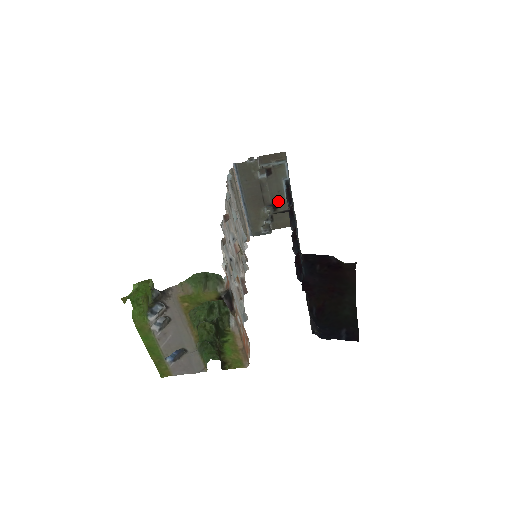
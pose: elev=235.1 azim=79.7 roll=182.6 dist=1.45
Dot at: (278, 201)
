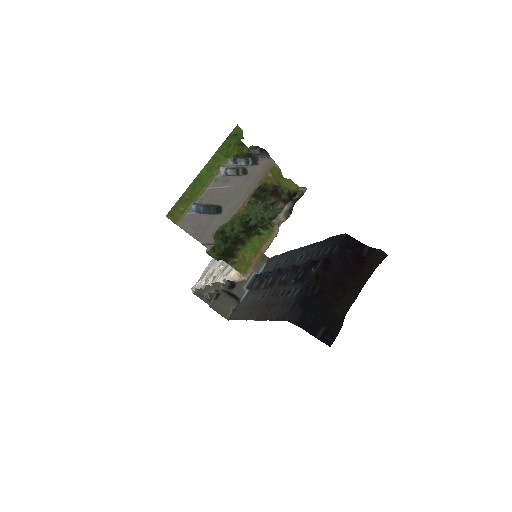
Dot at: (239, 283)
